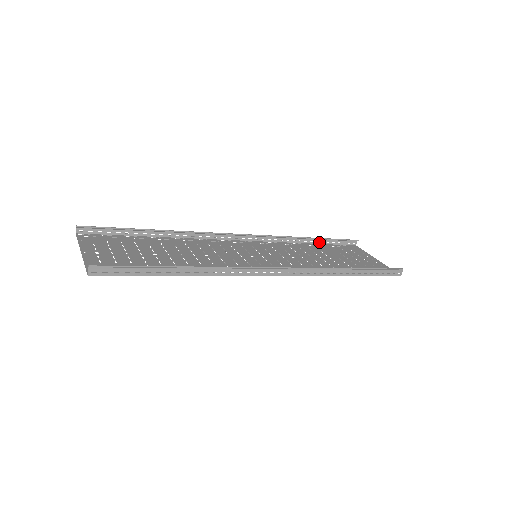
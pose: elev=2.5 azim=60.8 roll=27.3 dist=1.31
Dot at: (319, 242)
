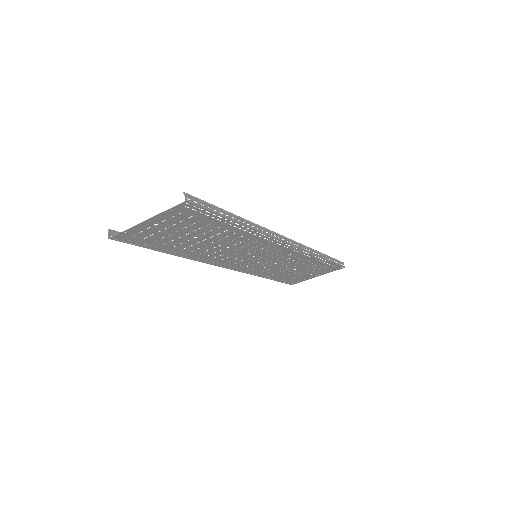
Dot at: occluded
